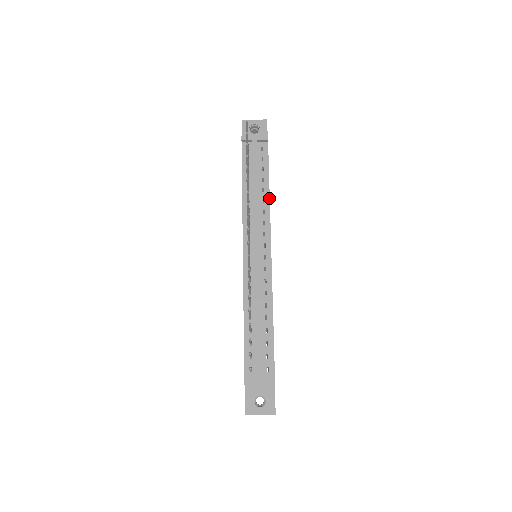
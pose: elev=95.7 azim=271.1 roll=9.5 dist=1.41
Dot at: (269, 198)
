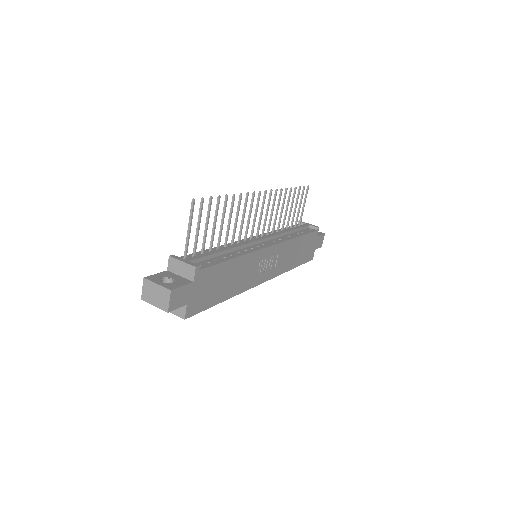
Dot at: (294, 237)
